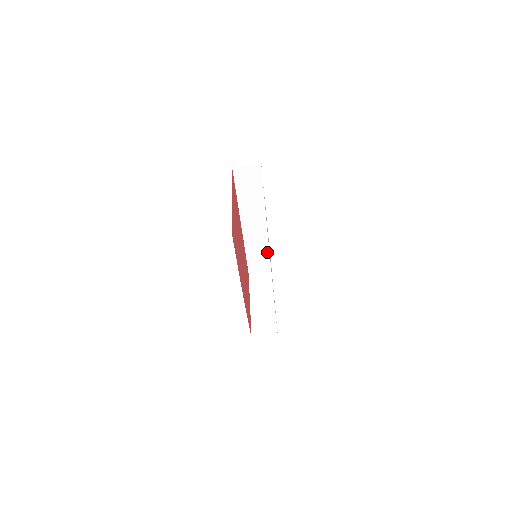
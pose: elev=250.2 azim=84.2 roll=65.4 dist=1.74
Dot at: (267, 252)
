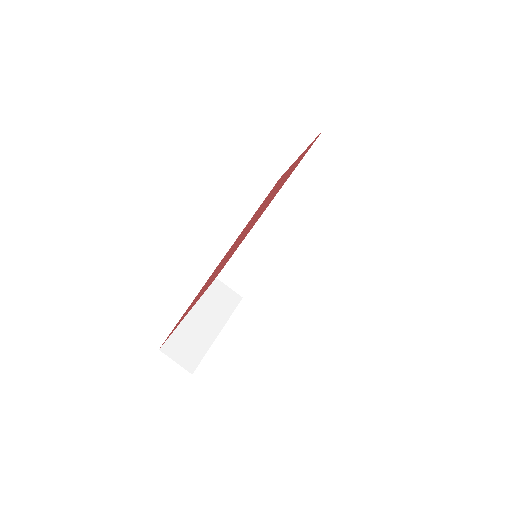
Dot at: (259, 271)
